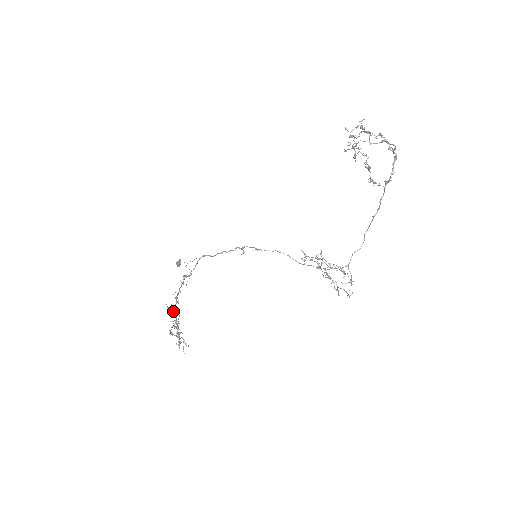
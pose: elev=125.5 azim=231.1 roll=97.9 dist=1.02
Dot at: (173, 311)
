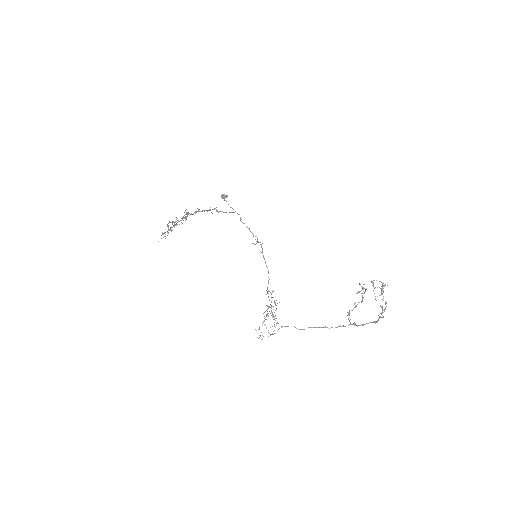
Dot at: occluded
